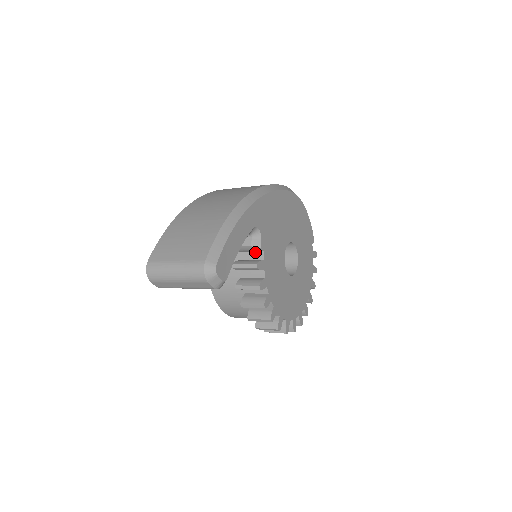
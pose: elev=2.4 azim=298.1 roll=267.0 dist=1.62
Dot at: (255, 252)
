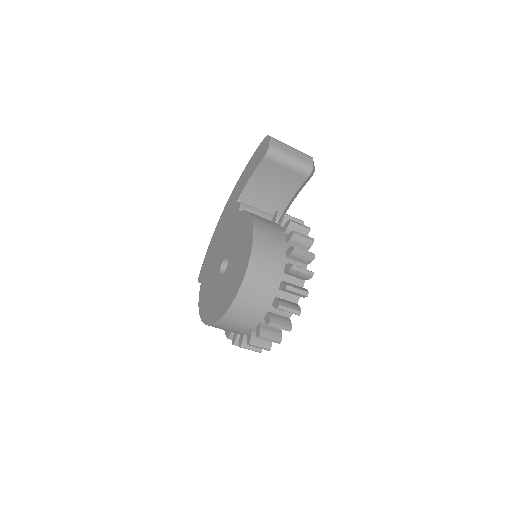
Dot at: occluded
